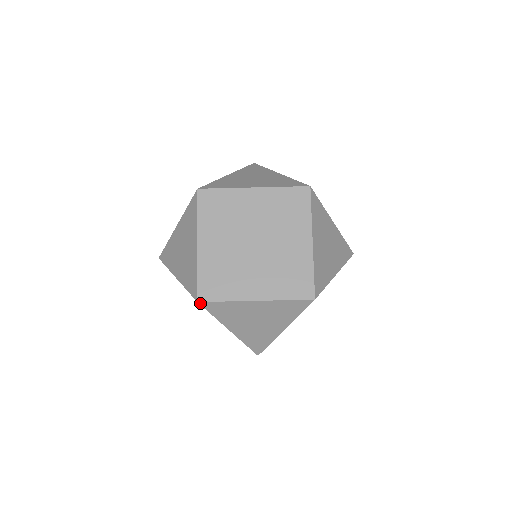
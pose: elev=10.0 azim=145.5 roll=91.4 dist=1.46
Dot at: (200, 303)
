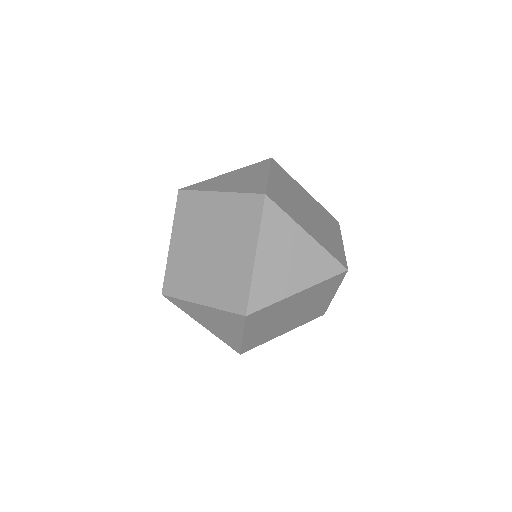
Dot at: (266, 197)
